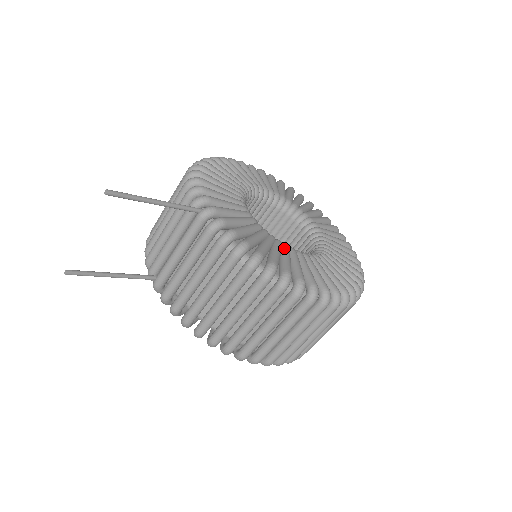
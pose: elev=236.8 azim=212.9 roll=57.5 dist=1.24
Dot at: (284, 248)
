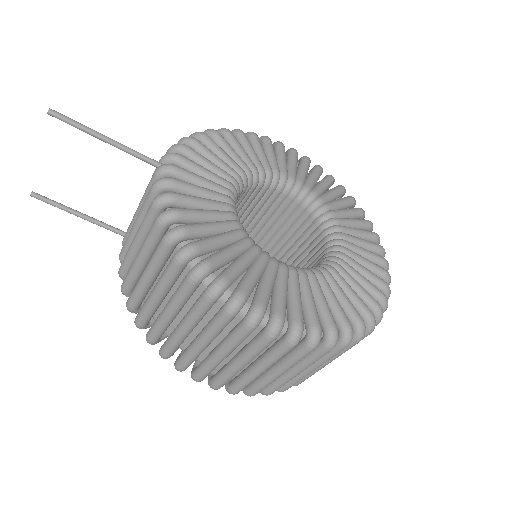
Dot at: (241, 240)
